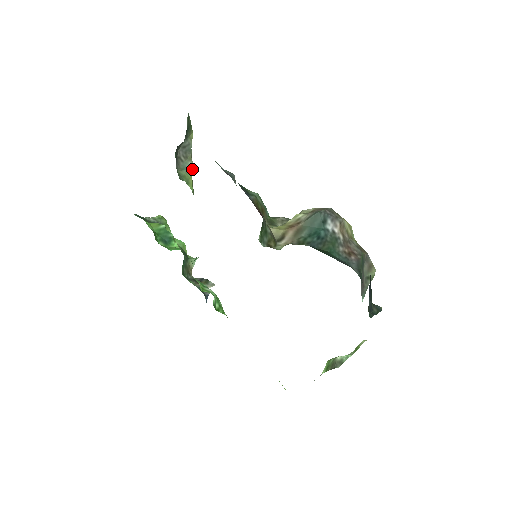
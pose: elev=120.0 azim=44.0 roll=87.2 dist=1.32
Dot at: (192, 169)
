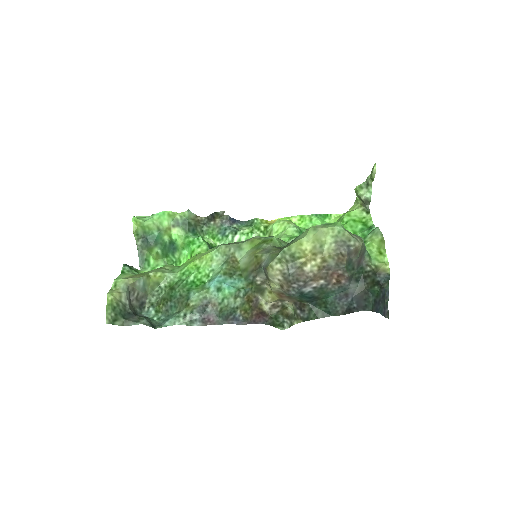
Dot at: (143, 280)
